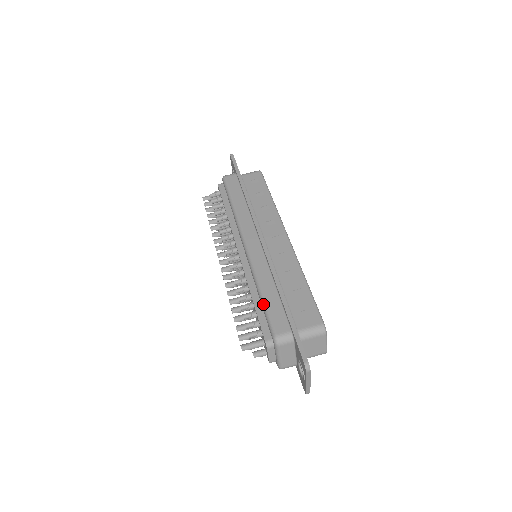
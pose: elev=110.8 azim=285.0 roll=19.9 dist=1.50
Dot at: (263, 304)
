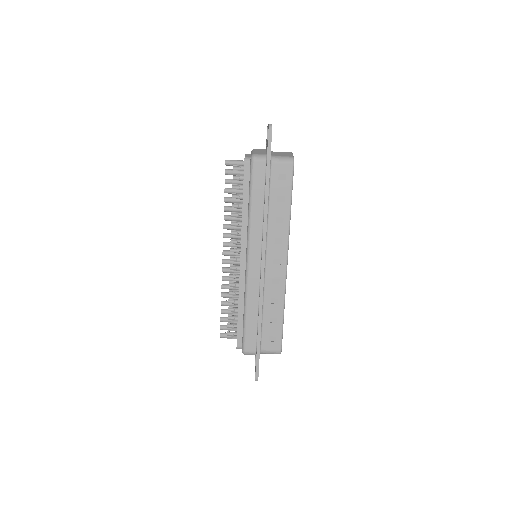
Dot at: (244, 323)
